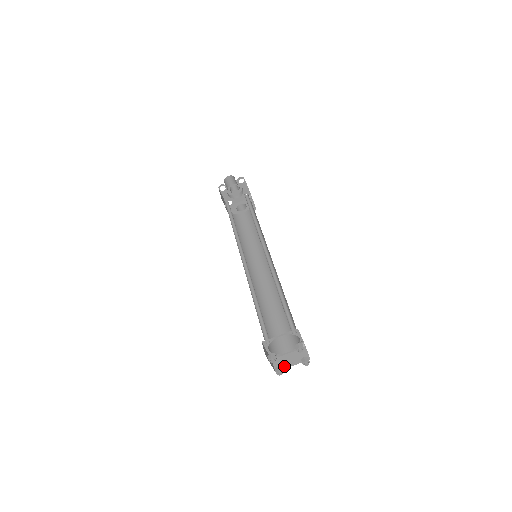
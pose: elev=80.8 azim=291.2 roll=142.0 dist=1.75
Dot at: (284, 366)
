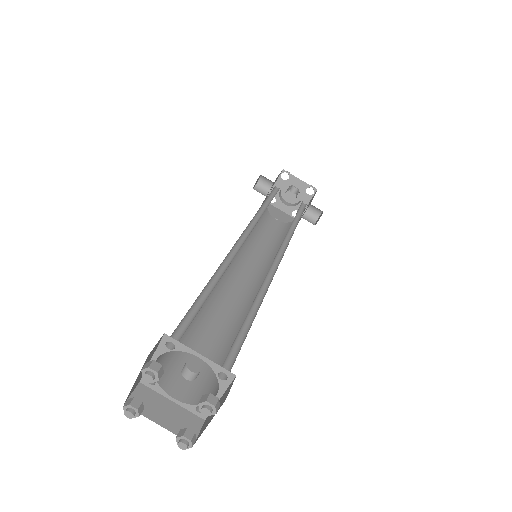
Dot at: (203, 428)
